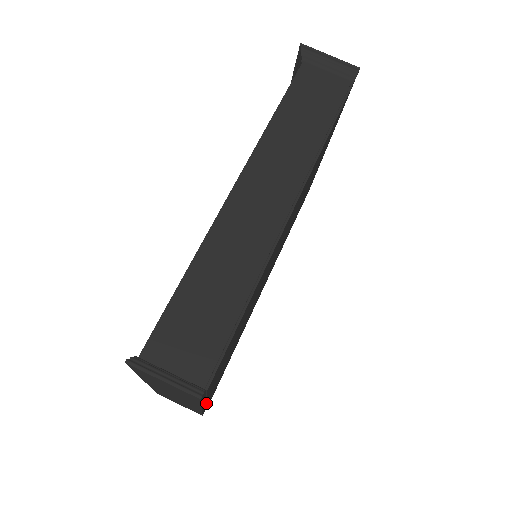
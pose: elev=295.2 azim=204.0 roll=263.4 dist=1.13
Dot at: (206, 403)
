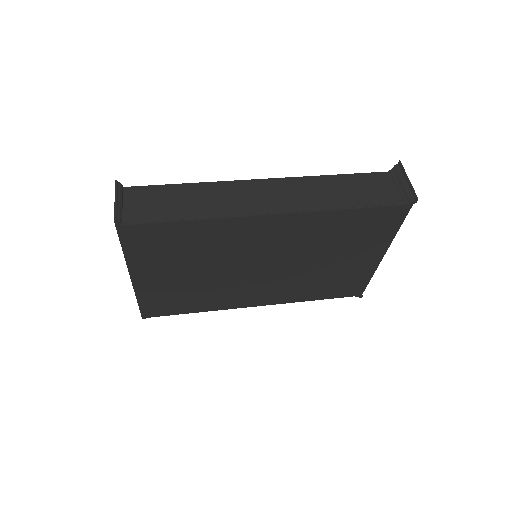
Dot at: (138, 284)
